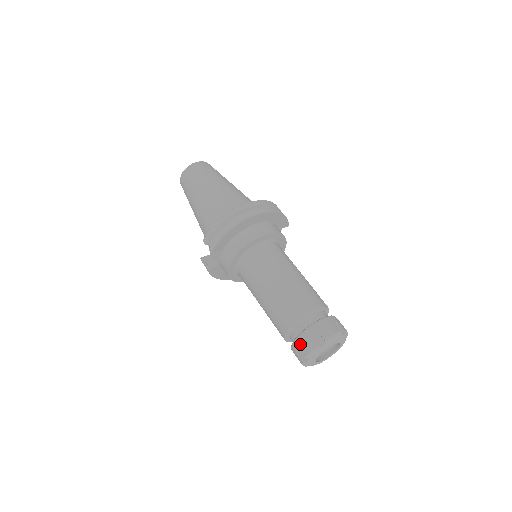
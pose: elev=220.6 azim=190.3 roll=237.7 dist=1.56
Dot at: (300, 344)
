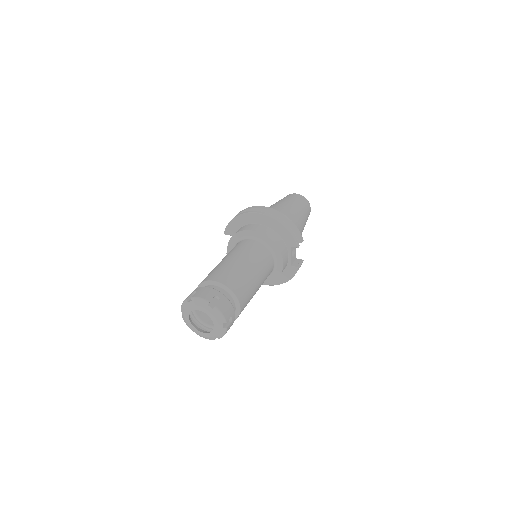
Dot at: occluded
